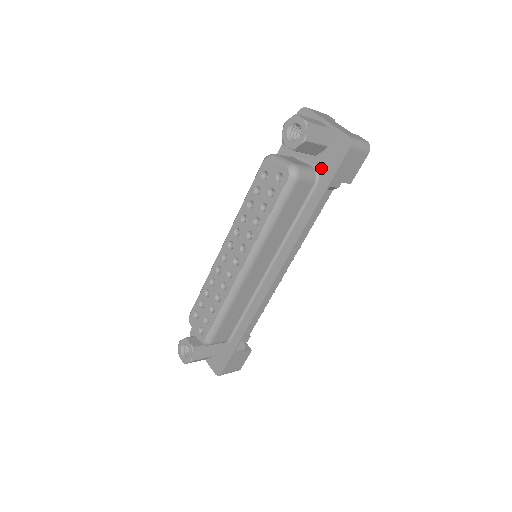
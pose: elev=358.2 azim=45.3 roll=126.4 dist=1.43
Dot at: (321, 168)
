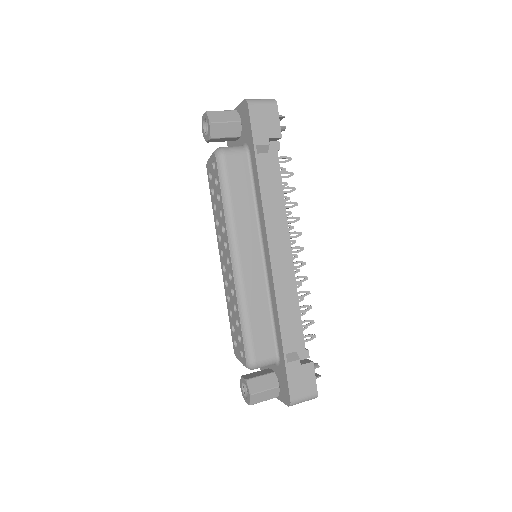
Dot at: (246, 140)
